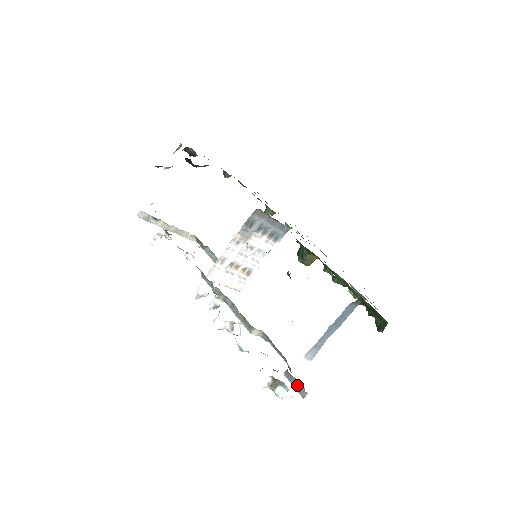
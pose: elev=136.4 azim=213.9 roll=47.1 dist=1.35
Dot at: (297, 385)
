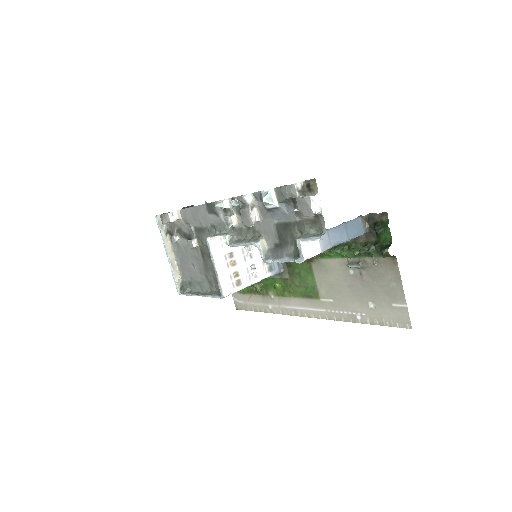
Dot at: (313, 235)
